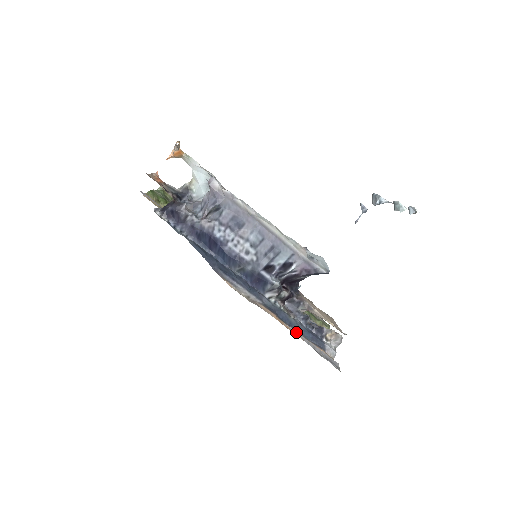
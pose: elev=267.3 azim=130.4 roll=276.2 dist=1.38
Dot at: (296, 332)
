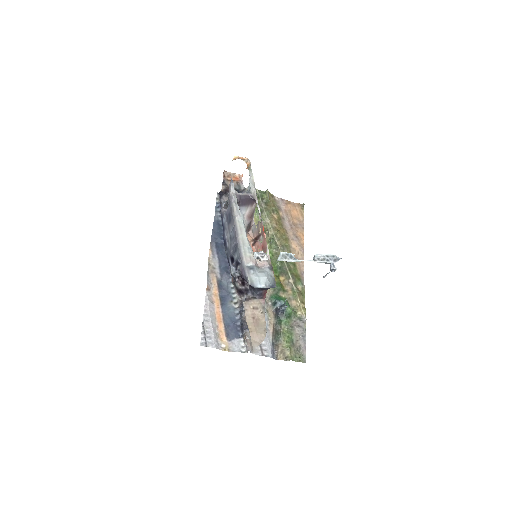
Dot at: (208, 304)
